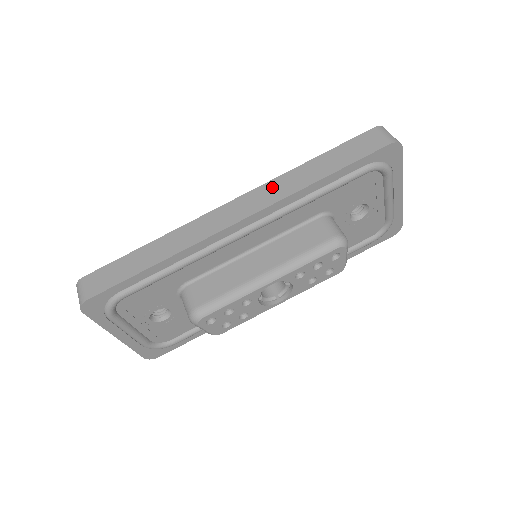
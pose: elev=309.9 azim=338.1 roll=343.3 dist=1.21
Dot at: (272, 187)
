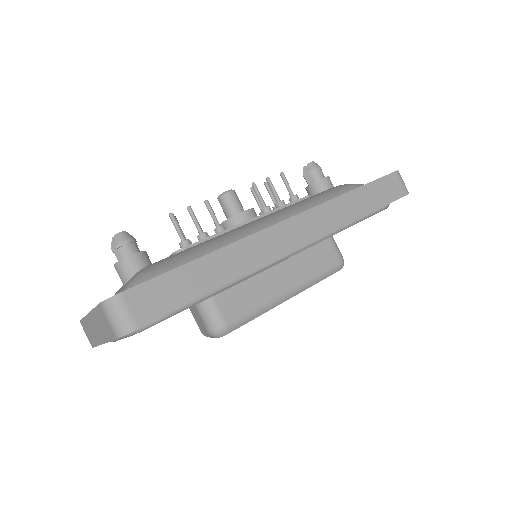
Dot at: (325, 213)
